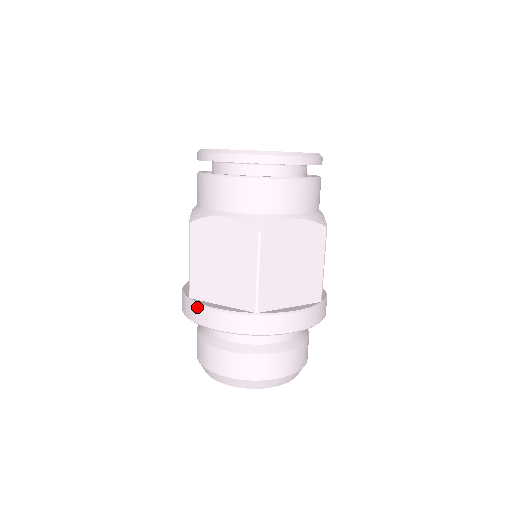
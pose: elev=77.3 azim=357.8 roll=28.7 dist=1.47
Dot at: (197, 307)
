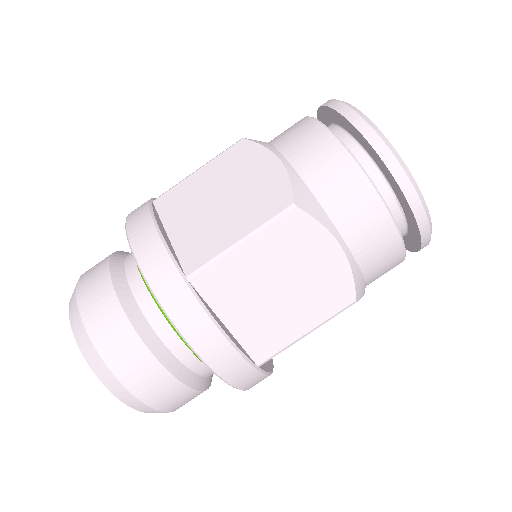
Dot at: (199, 309)
